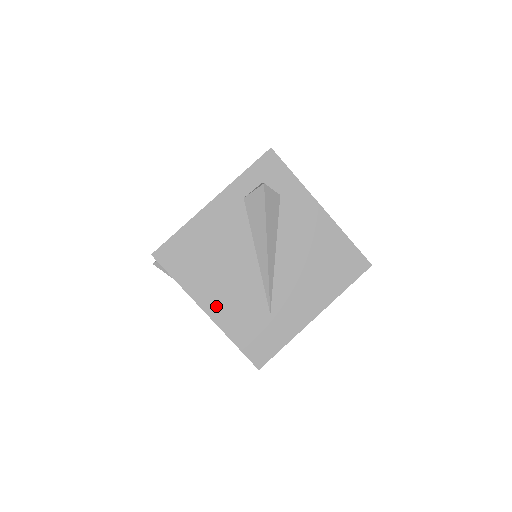
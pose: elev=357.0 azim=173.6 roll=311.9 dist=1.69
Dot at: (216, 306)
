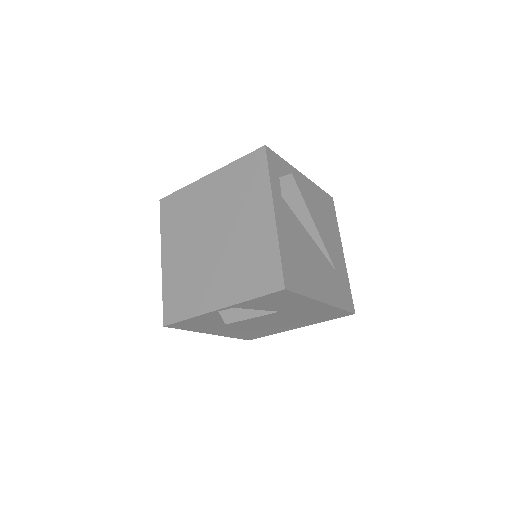
Dot at: (323, 292)
